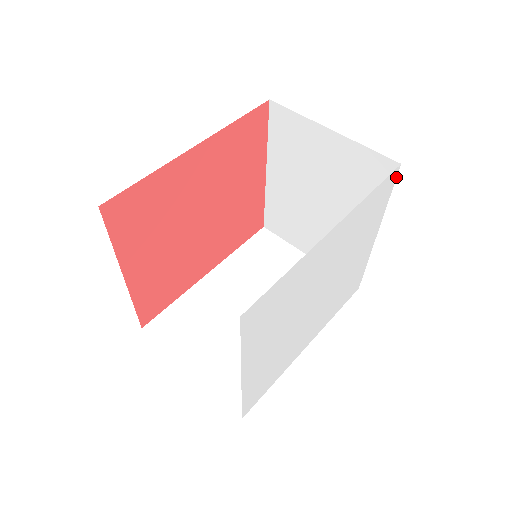
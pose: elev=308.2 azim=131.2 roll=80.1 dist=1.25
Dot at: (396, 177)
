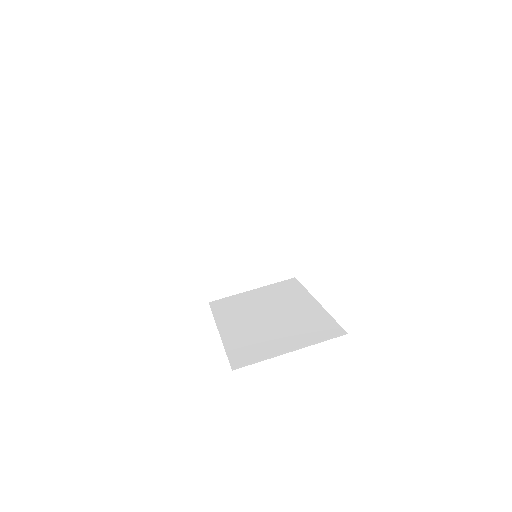
Dot at: (276, 177)
